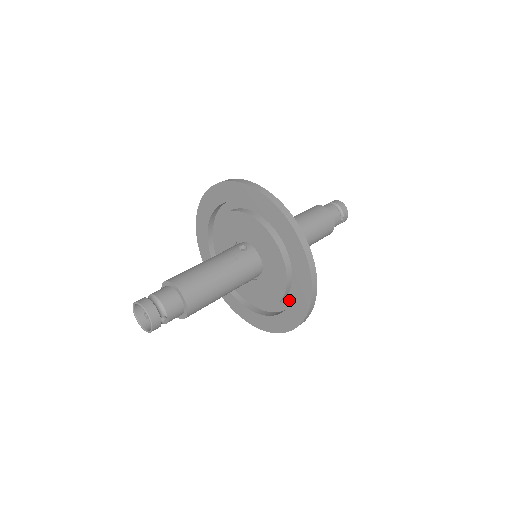
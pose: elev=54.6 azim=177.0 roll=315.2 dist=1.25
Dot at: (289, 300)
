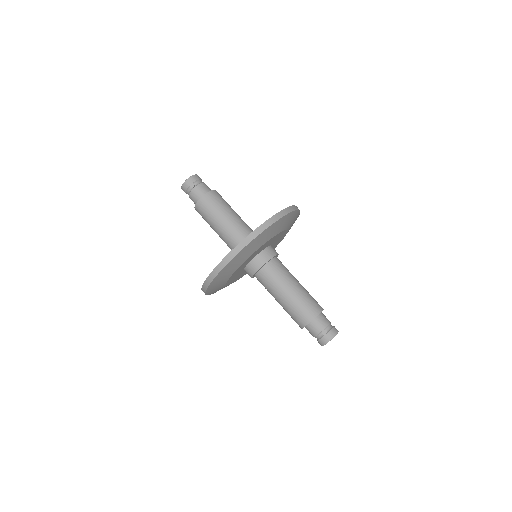
Dot at: occluded
